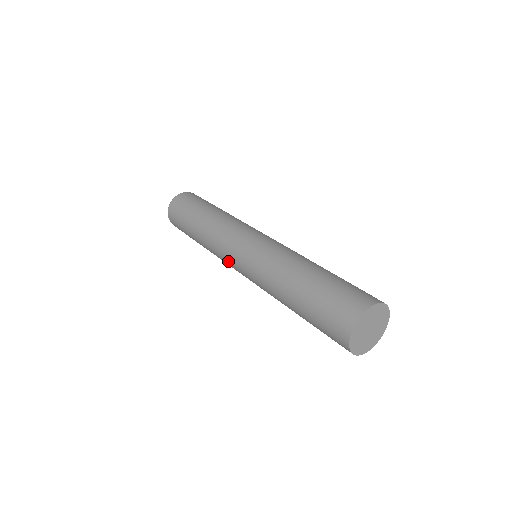
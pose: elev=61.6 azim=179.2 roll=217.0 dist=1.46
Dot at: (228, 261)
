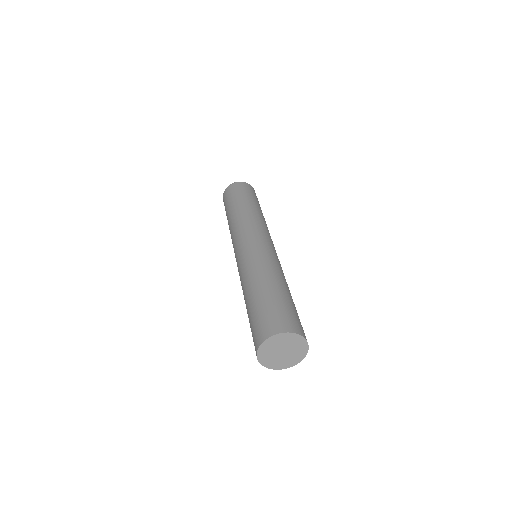
Dot at: occluded
